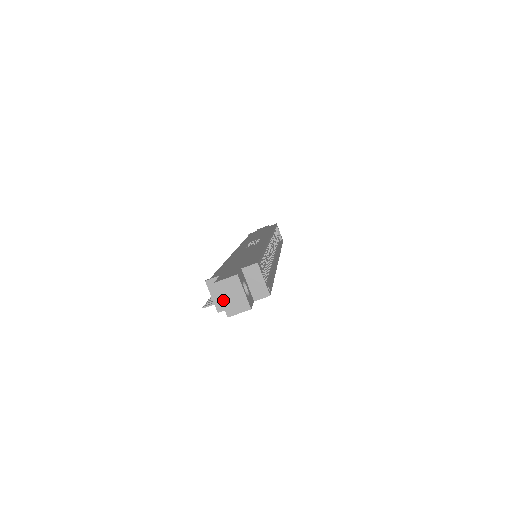
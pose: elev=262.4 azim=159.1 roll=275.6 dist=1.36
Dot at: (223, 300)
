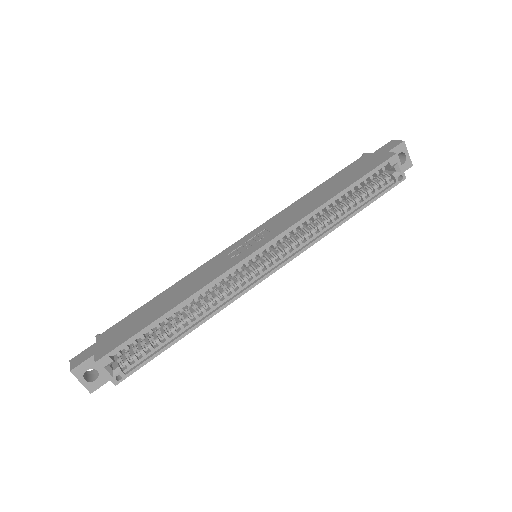
Dot at: occluded
